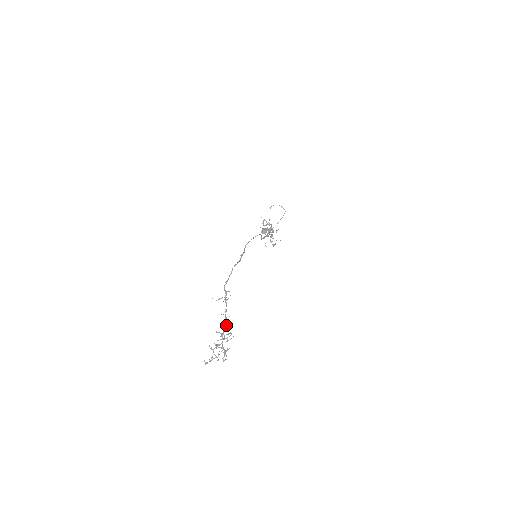
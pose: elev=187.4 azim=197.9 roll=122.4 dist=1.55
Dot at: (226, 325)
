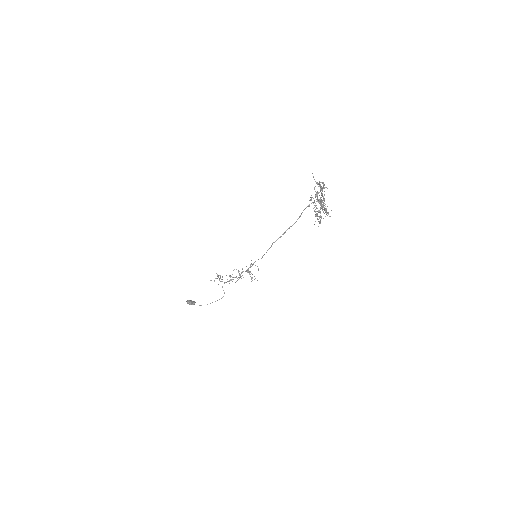
Dot at: (324, 200)
